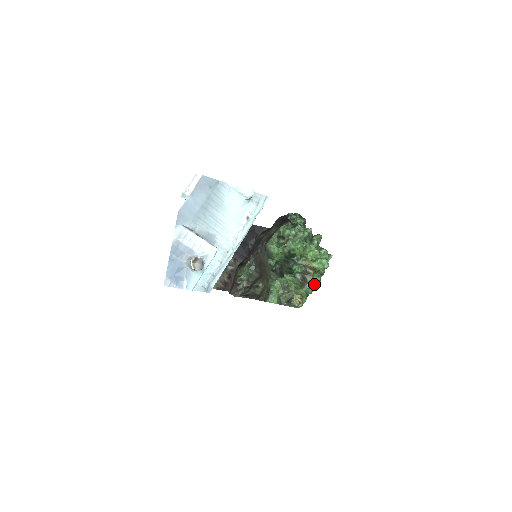
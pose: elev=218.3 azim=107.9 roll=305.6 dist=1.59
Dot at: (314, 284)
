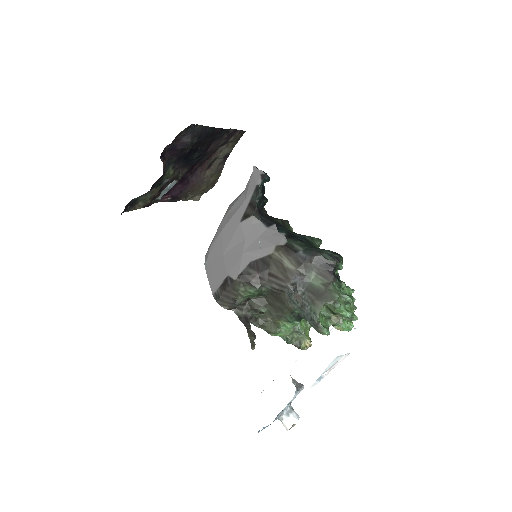
Dot at: occluded
